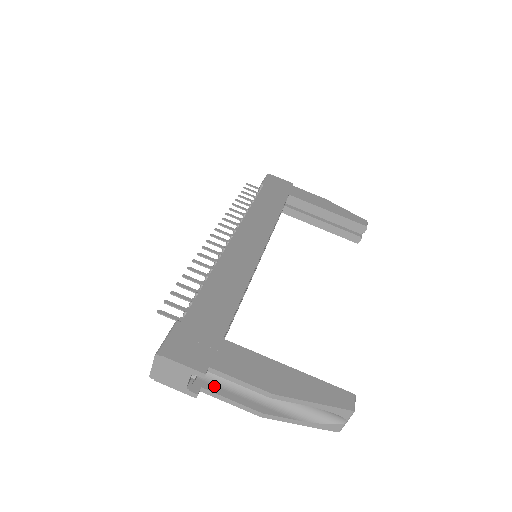
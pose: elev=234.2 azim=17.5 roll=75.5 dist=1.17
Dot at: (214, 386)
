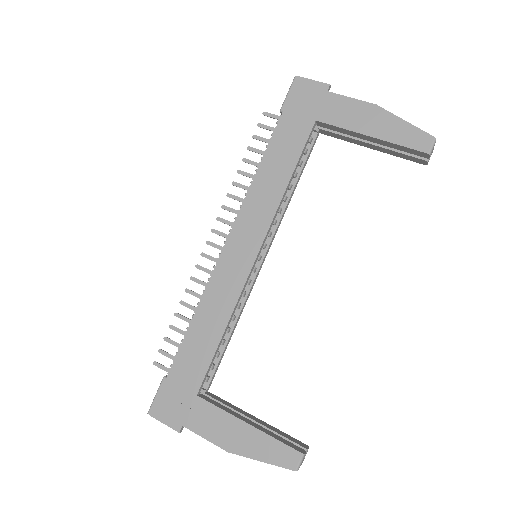
Dot at: occluded
